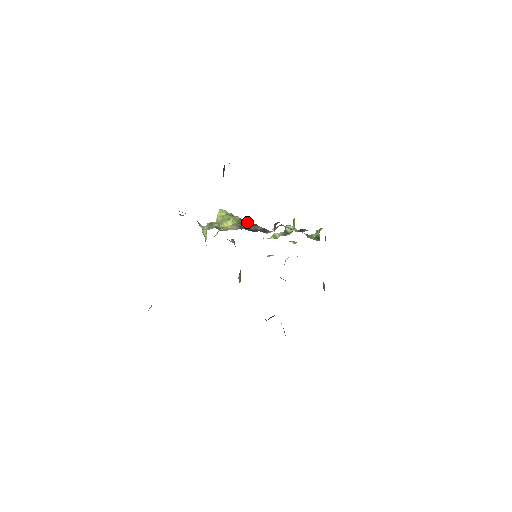
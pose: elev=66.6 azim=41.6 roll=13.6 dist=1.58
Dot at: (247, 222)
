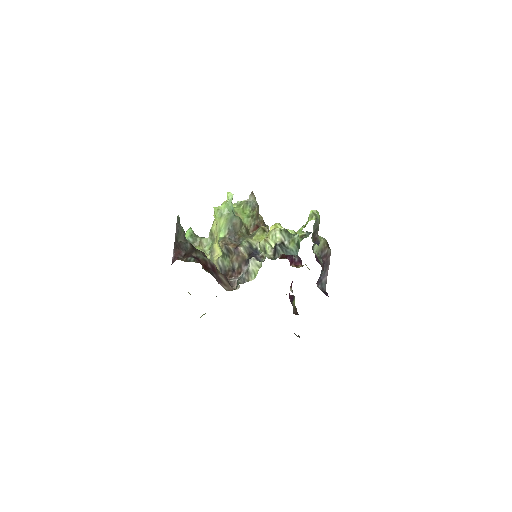
Dot at: (228, 250)
